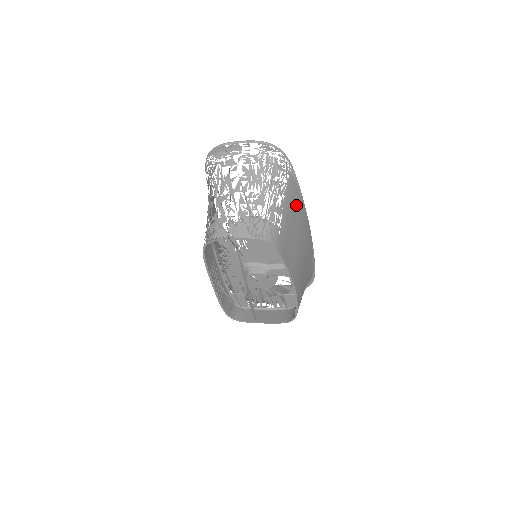
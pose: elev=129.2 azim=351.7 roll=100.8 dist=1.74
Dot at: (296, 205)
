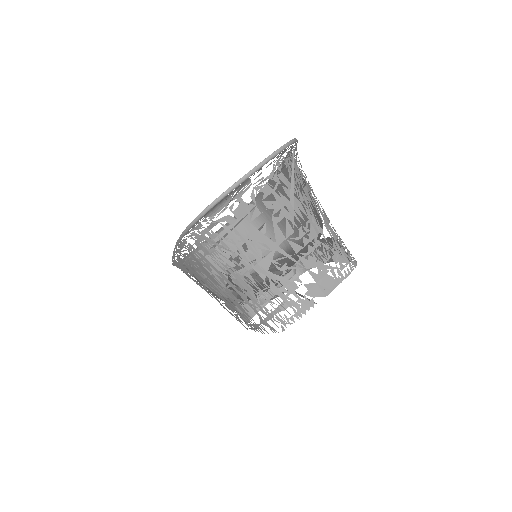
Dot at: occluded
